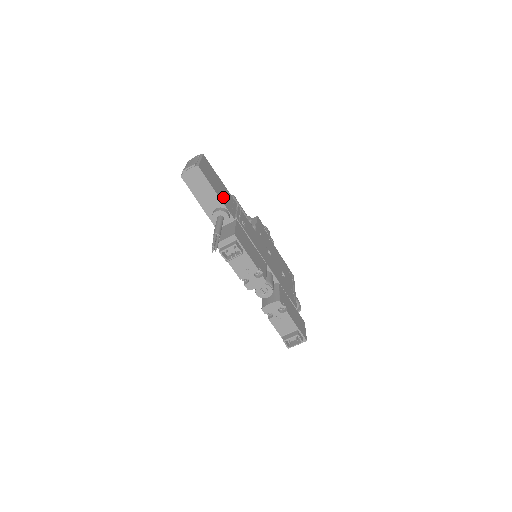
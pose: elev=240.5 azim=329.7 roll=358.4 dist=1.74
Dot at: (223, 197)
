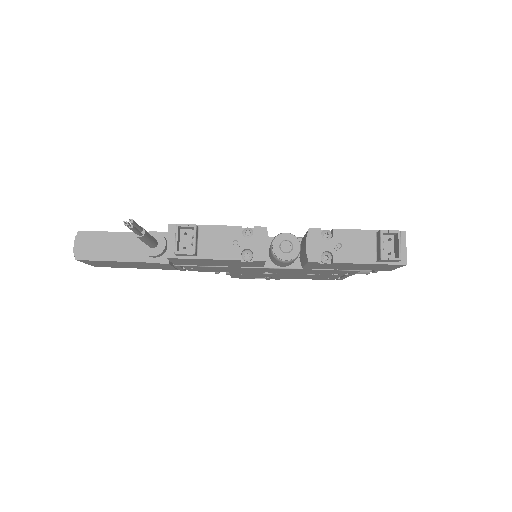
Dot at: occluded
